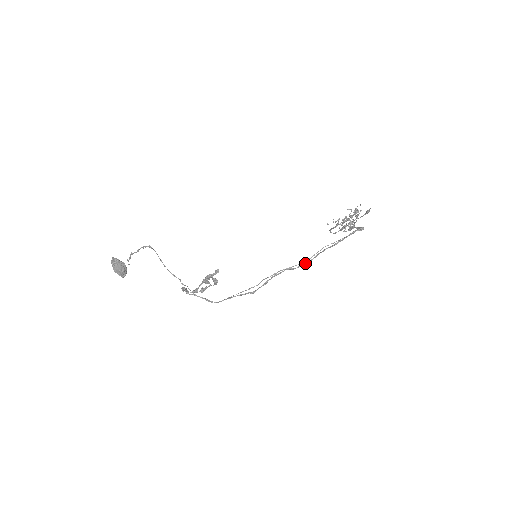
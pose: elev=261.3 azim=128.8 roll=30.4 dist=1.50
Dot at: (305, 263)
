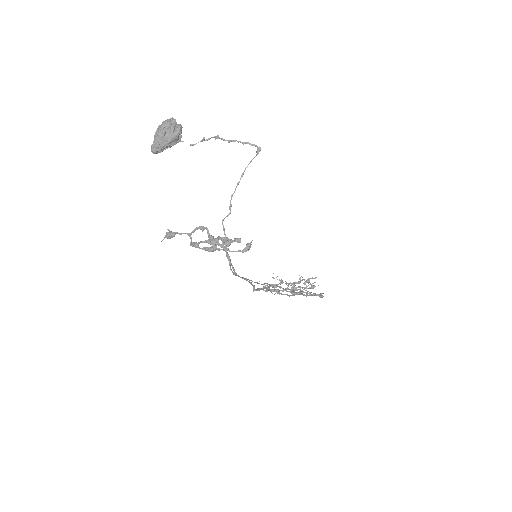
Dot at: occluded
